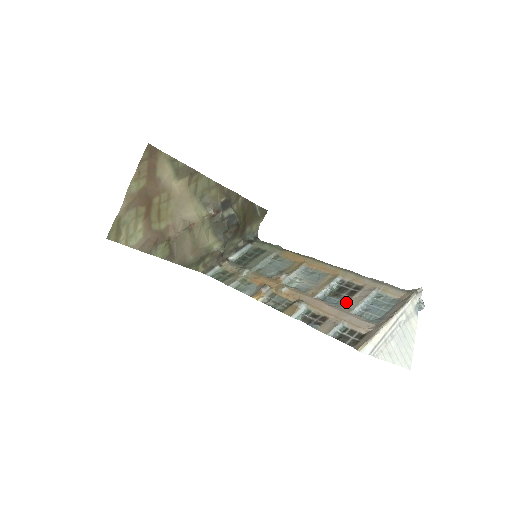
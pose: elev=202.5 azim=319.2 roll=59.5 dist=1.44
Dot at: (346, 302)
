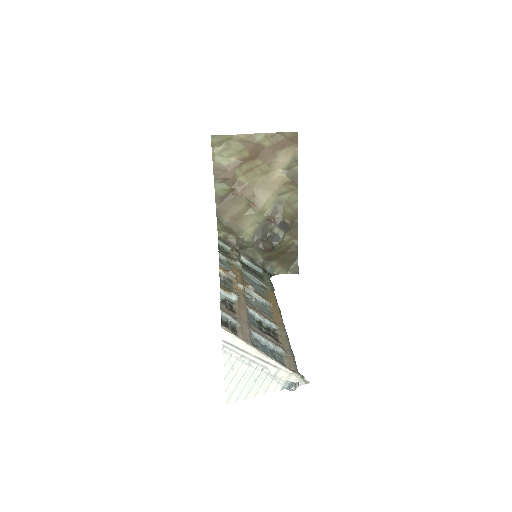
Dot at: (258, 328)
